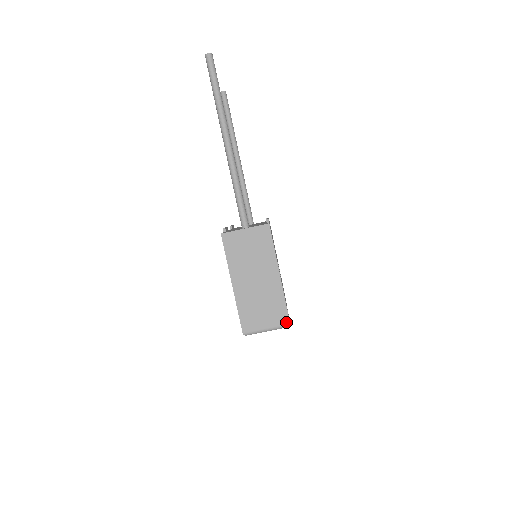
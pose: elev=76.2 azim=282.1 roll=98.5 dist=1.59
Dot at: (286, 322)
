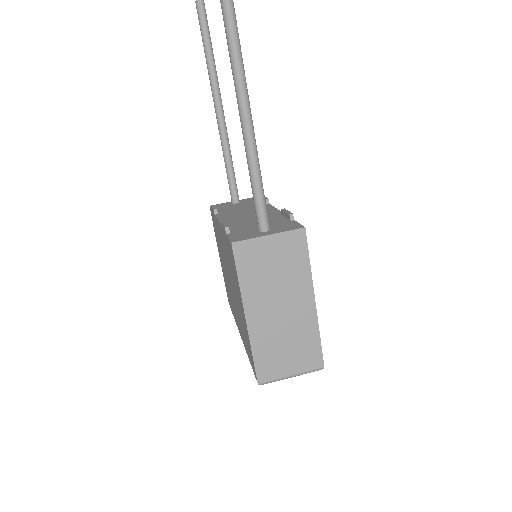
Dot at: (319, 364)
